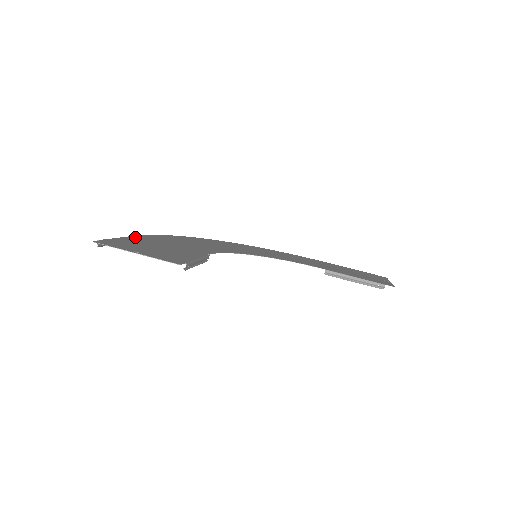
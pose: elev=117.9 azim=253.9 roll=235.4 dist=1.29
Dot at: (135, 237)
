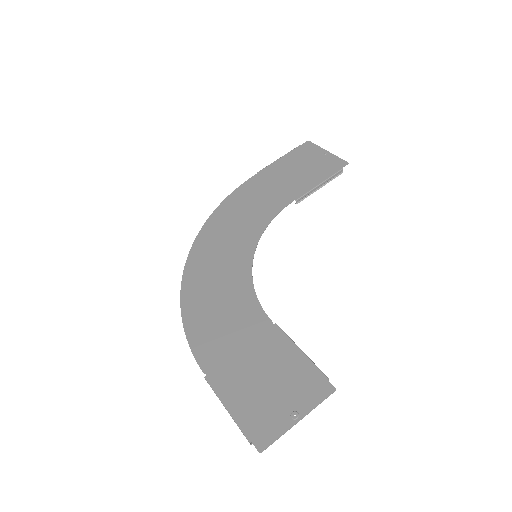
Dot at: (214, 381)
